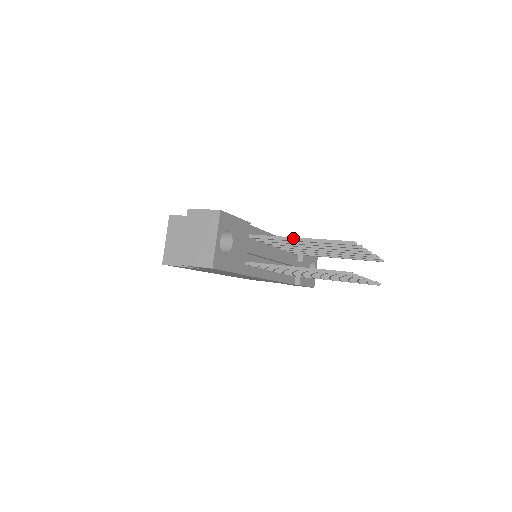
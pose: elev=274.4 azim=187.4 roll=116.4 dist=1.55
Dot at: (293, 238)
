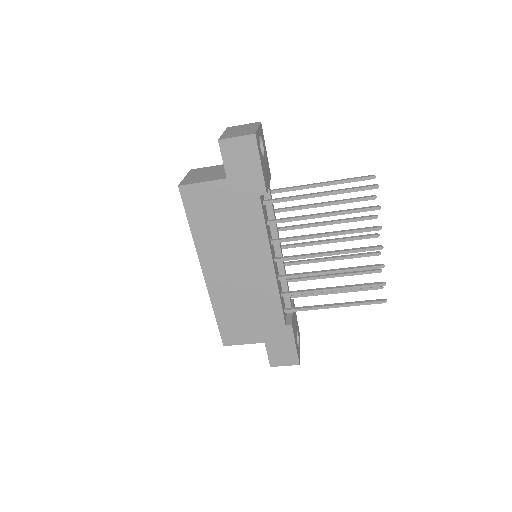
Dot at: (313, 184)
